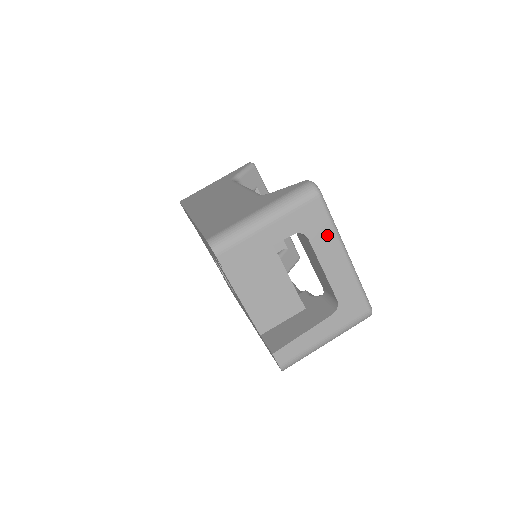
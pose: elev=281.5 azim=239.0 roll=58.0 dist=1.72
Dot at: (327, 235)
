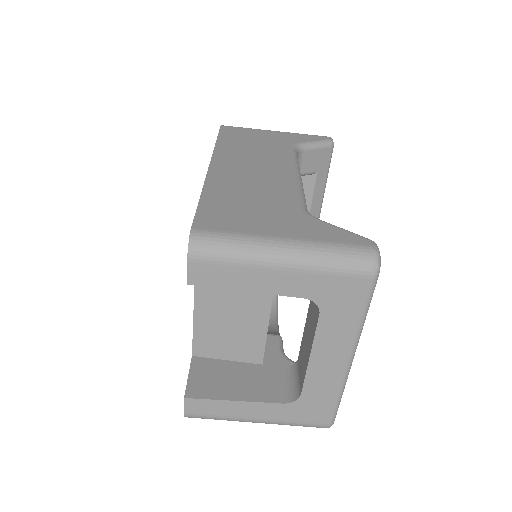
Dot at: (346, 325)
